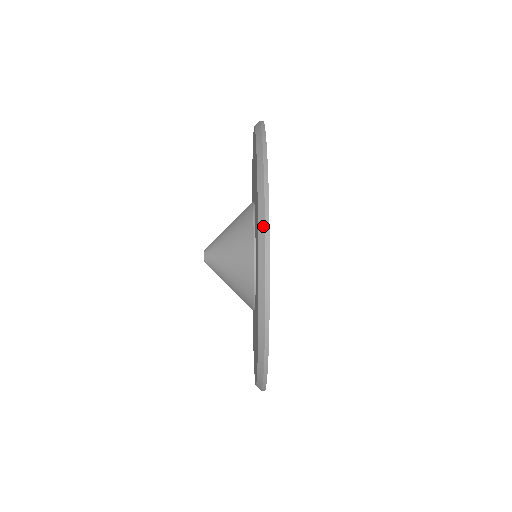
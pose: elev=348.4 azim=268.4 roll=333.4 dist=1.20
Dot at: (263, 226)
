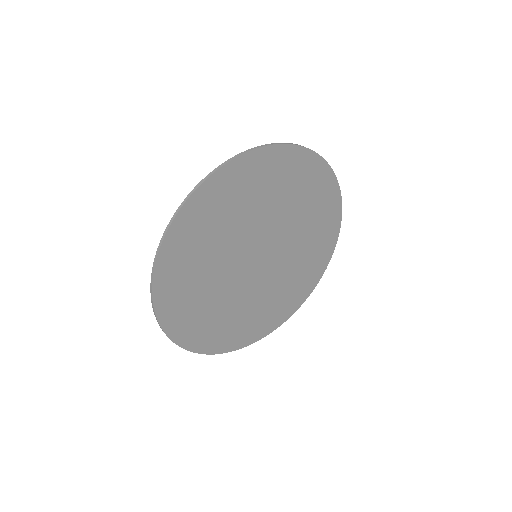
Dot at: (194, 188)
